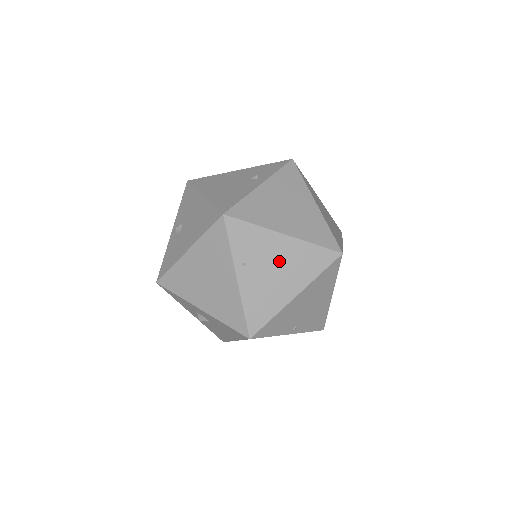
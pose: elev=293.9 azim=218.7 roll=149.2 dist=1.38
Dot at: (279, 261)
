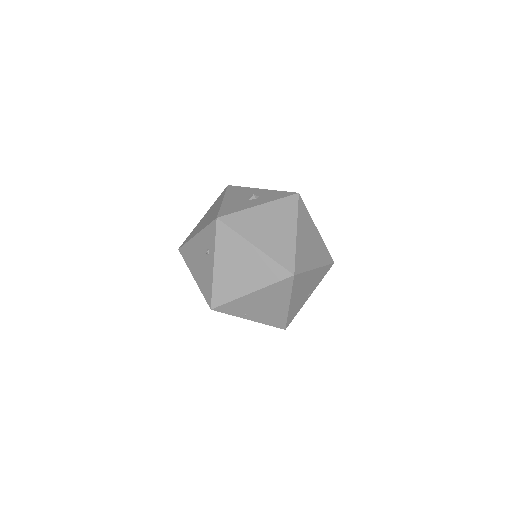
Dot at: (262, 302)
